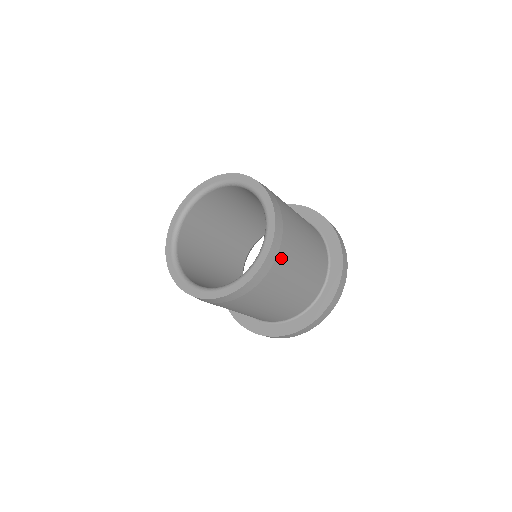
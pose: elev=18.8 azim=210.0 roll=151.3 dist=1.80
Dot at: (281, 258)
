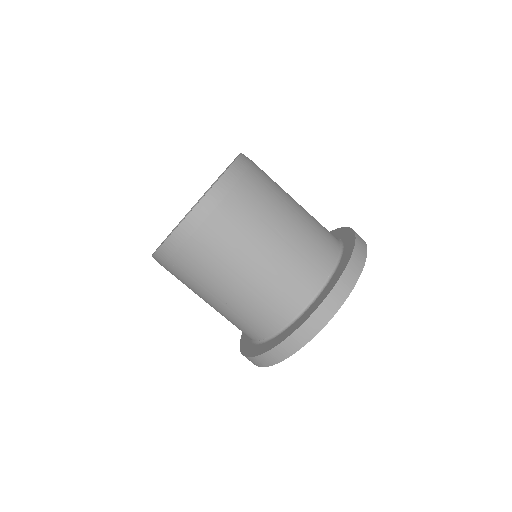
Dot at: occluded
